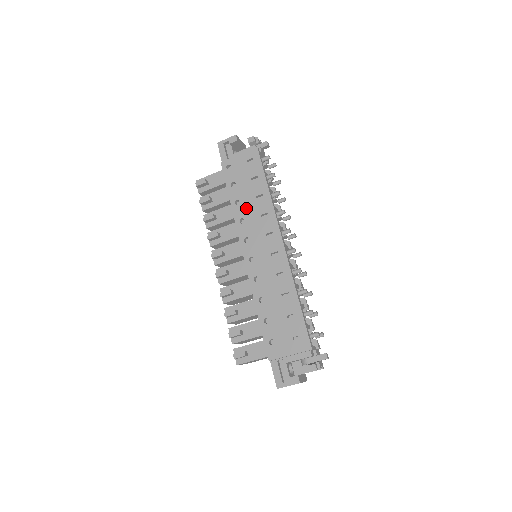
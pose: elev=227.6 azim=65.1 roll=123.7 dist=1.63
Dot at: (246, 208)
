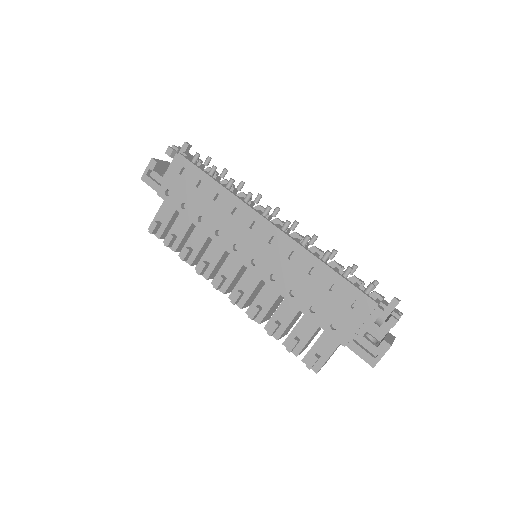
Dot at: (212, 218)
